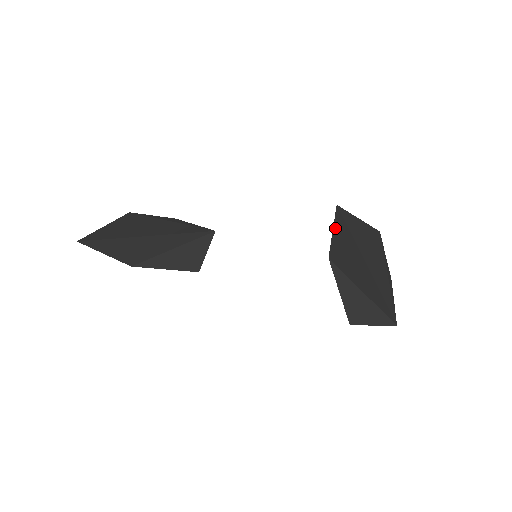
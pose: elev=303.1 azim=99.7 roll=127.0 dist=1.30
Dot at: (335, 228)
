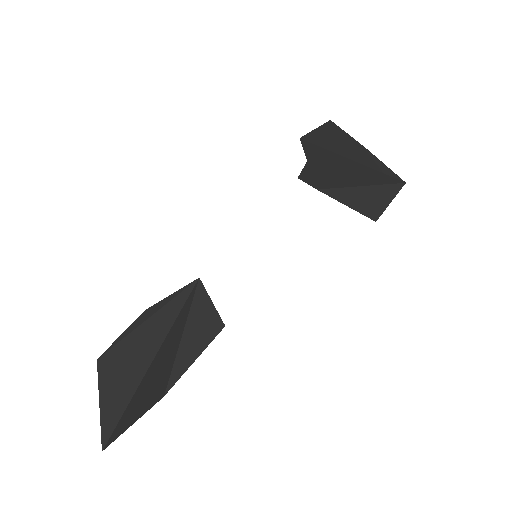
Dot at: (309, 160)
